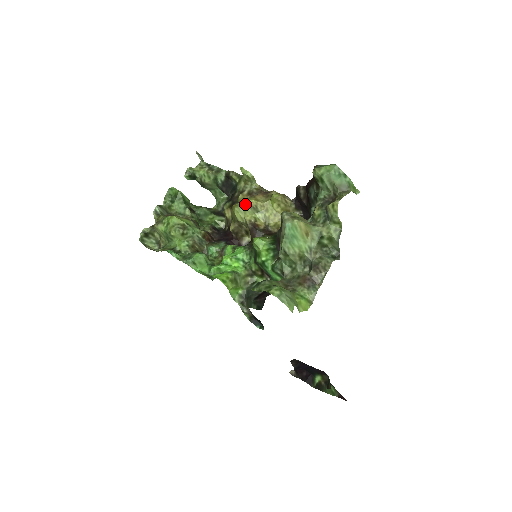
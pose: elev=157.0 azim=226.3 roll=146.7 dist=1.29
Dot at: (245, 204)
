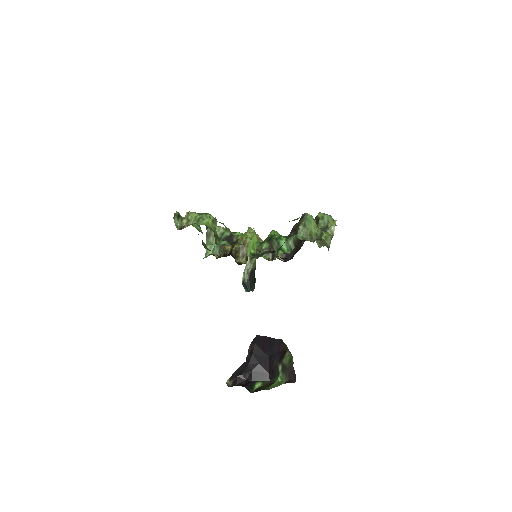
Dot at: occluded
